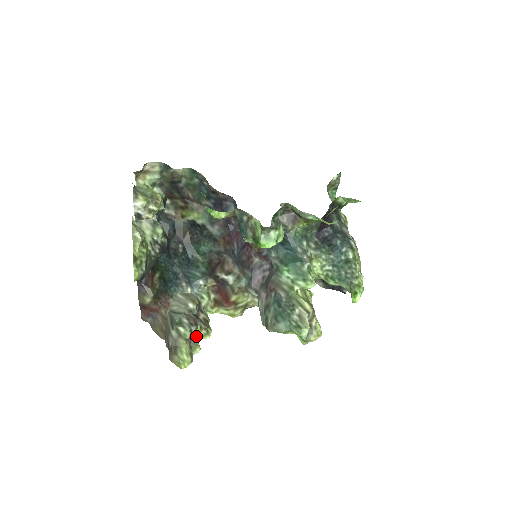
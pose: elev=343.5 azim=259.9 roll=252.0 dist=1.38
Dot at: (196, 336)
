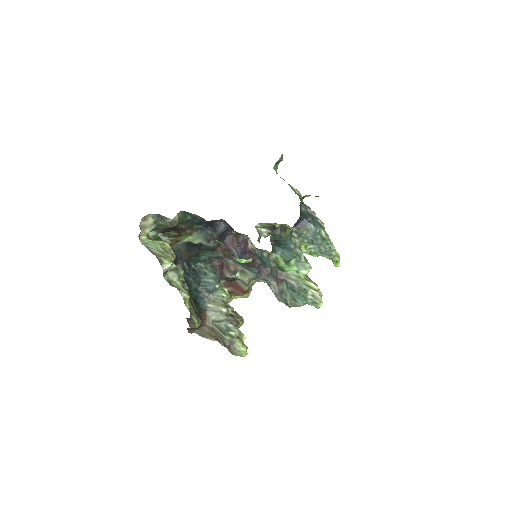
Dot at: (238, 329)
